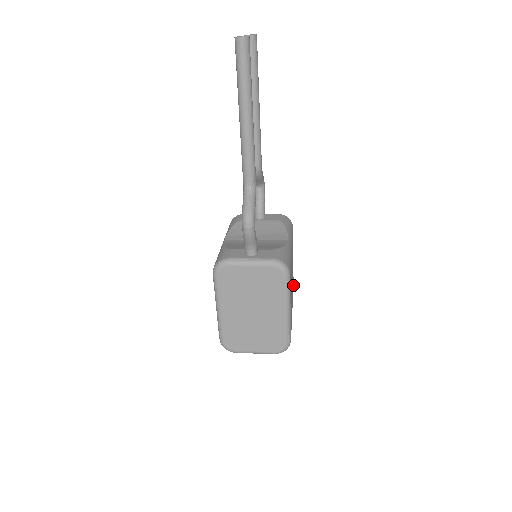
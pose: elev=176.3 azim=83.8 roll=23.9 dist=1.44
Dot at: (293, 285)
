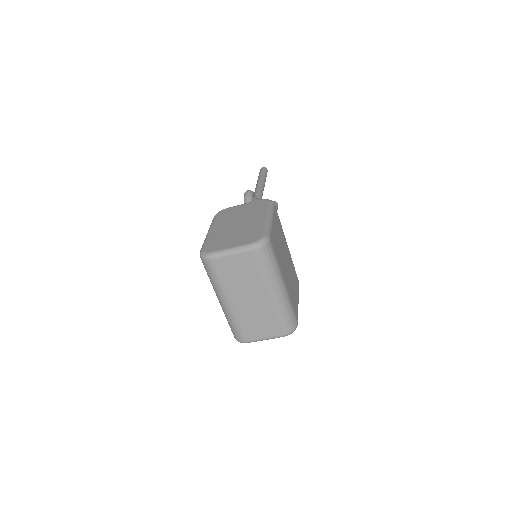
Dot at: (297, 319)
